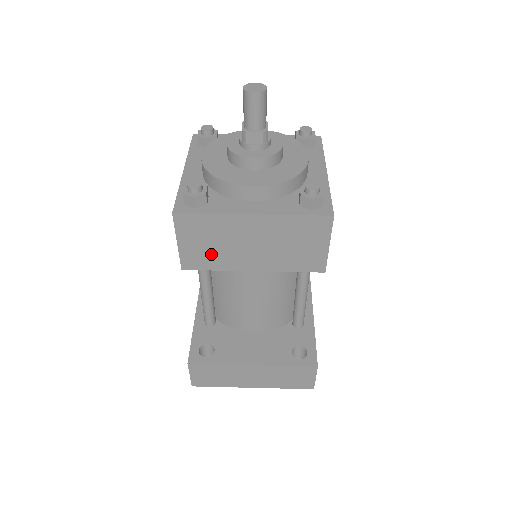
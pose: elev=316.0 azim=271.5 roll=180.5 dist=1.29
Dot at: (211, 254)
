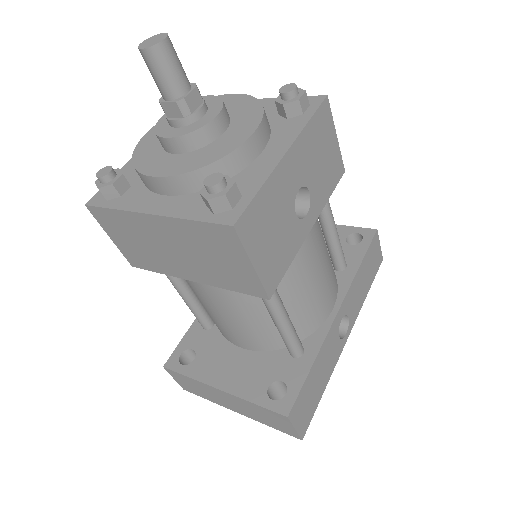
Dot at: (144, 254)
